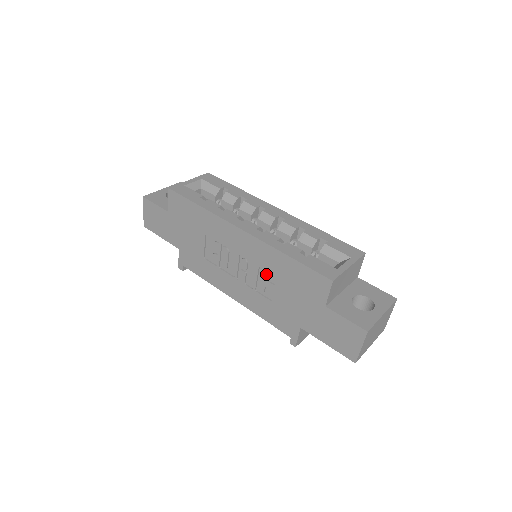
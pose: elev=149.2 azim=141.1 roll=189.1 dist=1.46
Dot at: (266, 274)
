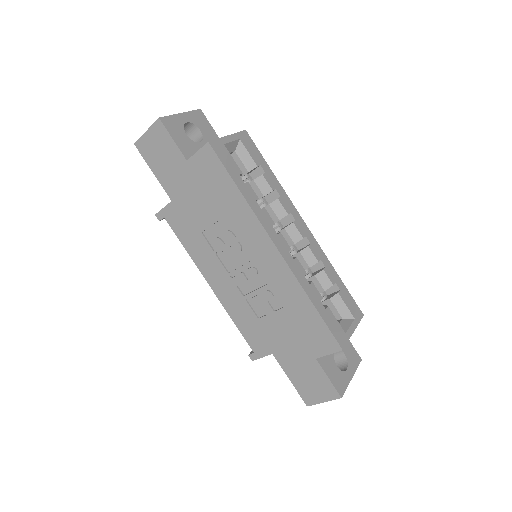
Dot at: (272, 297)
